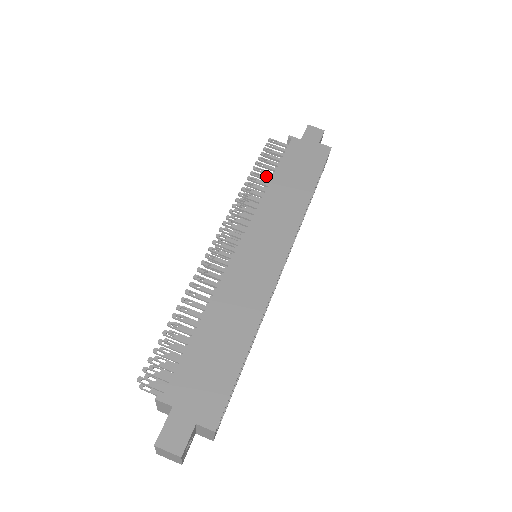
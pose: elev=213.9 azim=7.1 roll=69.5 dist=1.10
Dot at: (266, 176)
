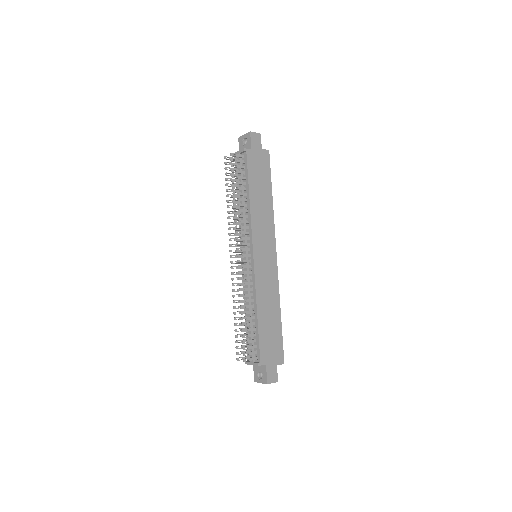
Dot at: (234, 184)
